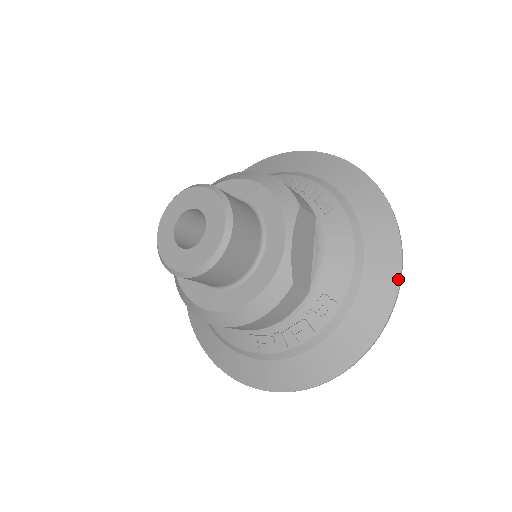
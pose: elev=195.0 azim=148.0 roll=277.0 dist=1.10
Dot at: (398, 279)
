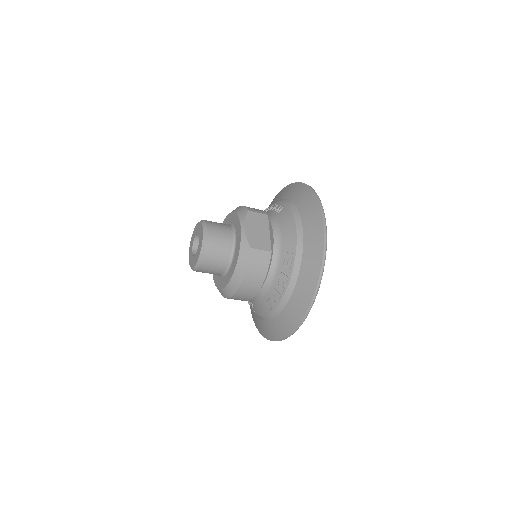
Dot at: (322, 223)
